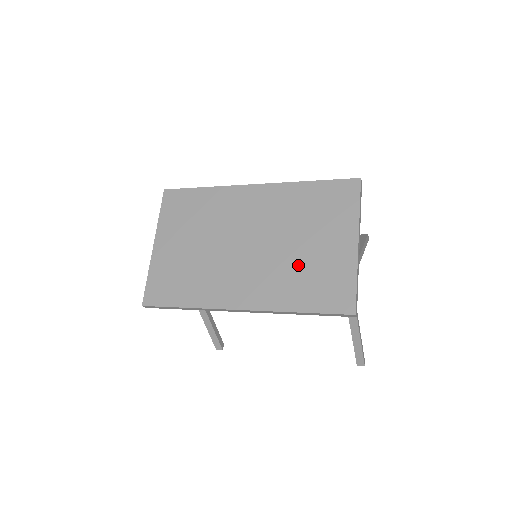
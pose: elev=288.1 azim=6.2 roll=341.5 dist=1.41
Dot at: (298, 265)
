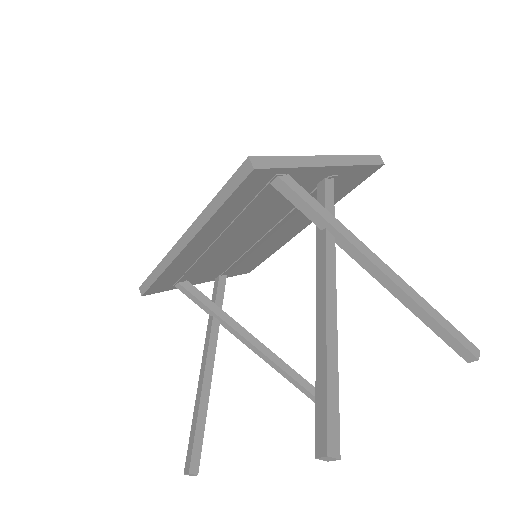
Dot at: occluded
